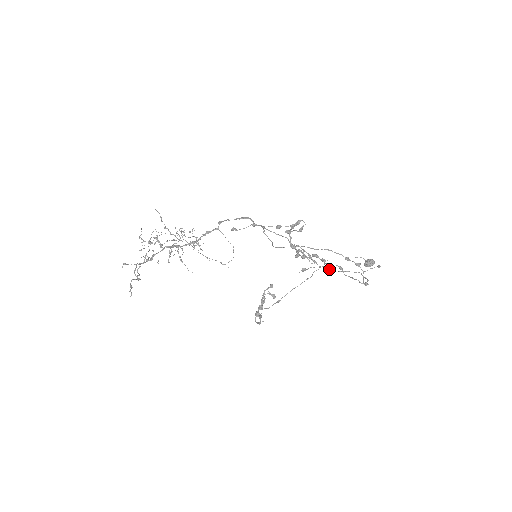
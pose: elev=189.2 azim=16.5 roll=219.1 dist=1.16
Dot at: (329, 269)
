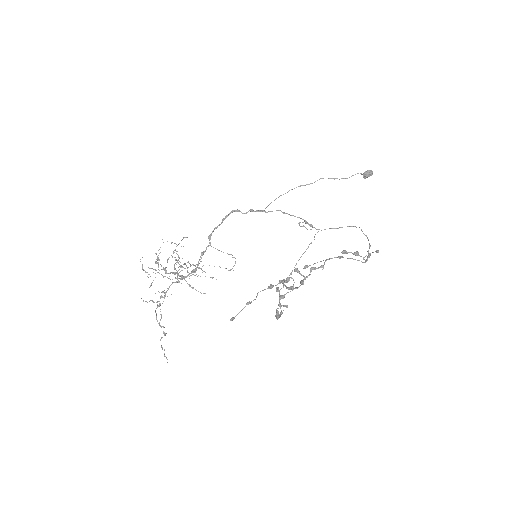
Dot at: occluded
